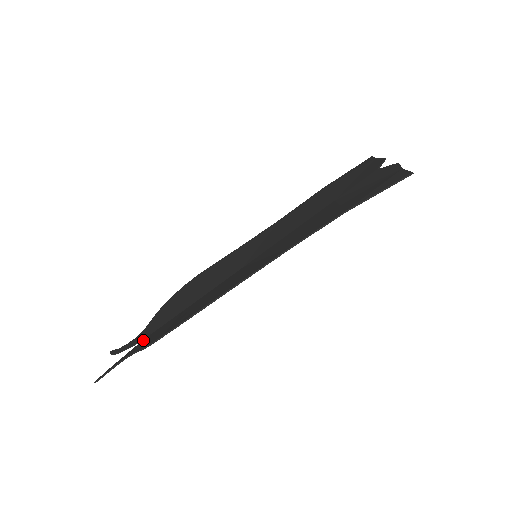
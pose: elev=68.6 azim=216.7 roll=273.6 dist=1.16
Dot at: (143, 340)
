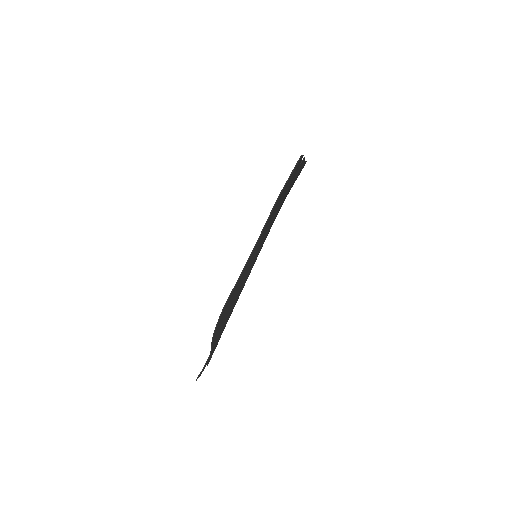
Dot at: (216, 343)
